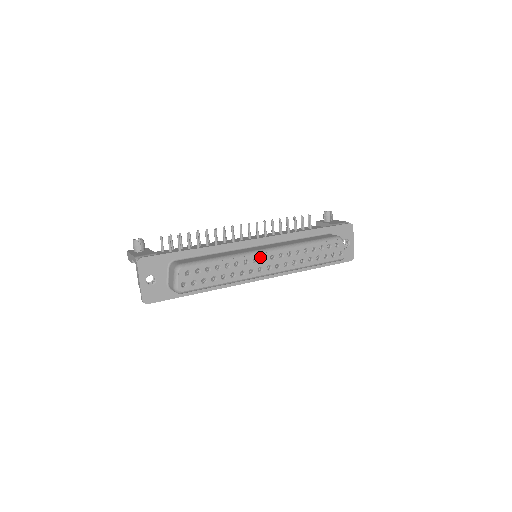
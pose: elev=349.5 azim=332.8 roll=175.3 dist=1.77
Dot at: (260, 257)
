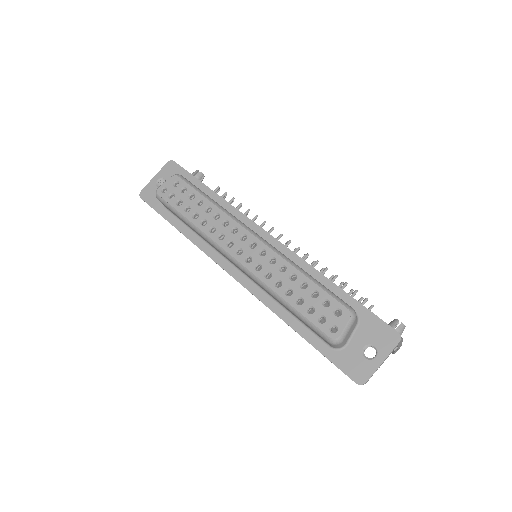
Dot at: (242, 232)
